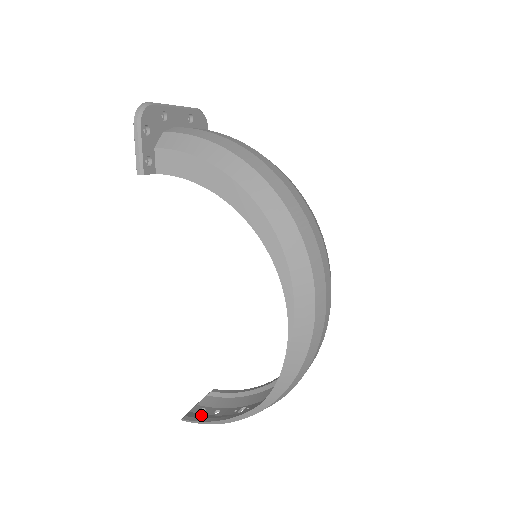
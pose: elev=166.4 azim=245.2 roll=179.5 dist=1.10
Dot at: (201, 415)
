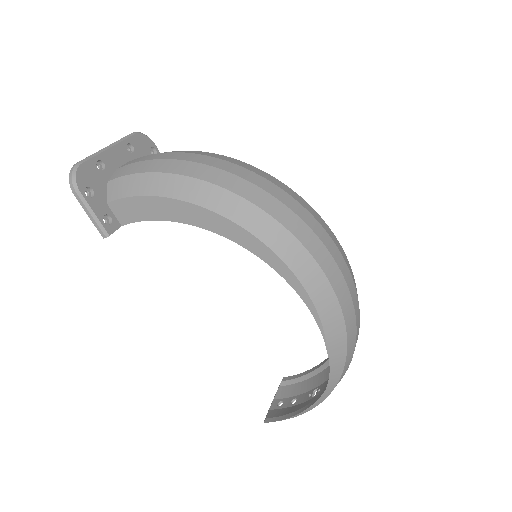
Dot at: (280, 410)
